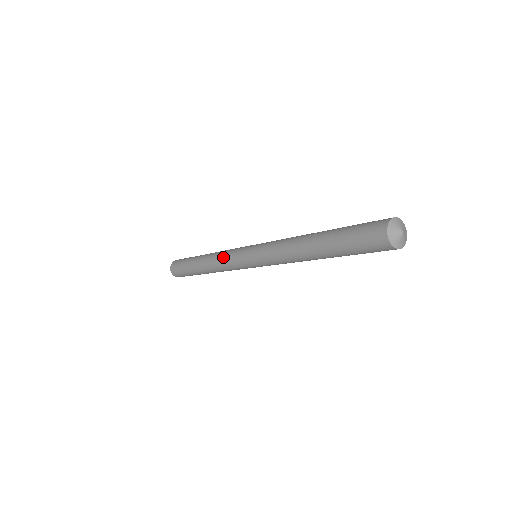
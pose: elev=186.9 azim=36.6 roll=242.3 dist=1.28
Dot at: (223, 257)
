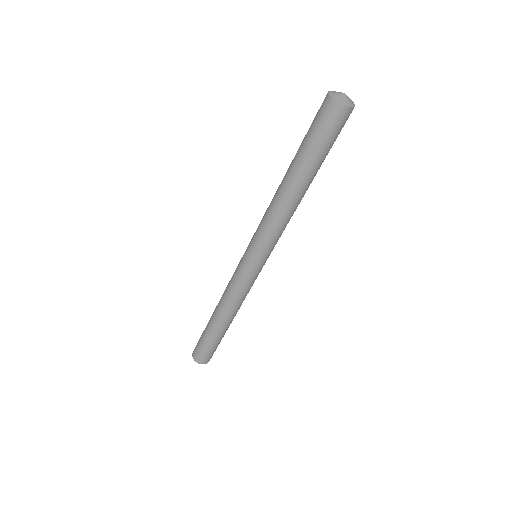
Dot at: (231, 288)
